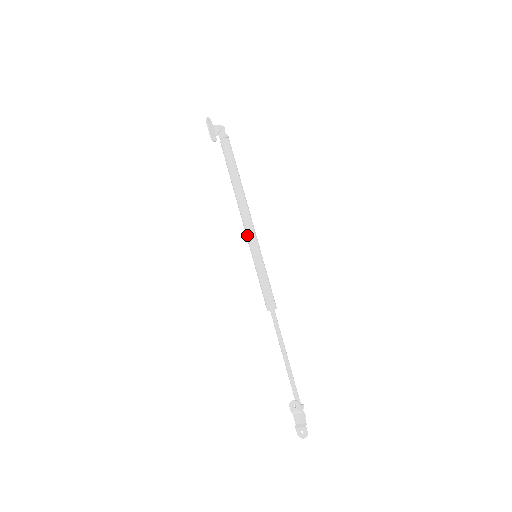
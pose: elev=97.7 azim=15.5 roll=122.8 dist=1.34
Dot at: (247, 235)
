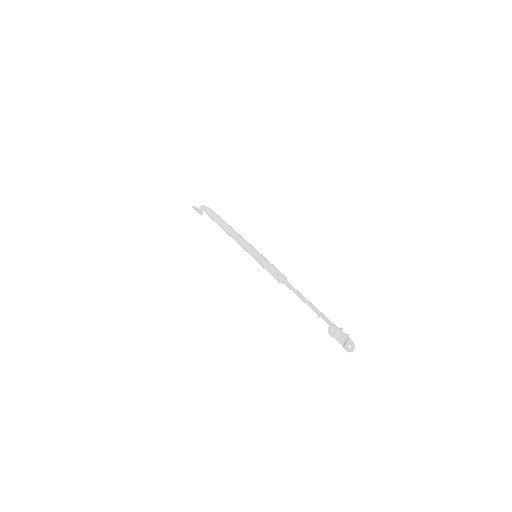
Dot at: (244, 248)
